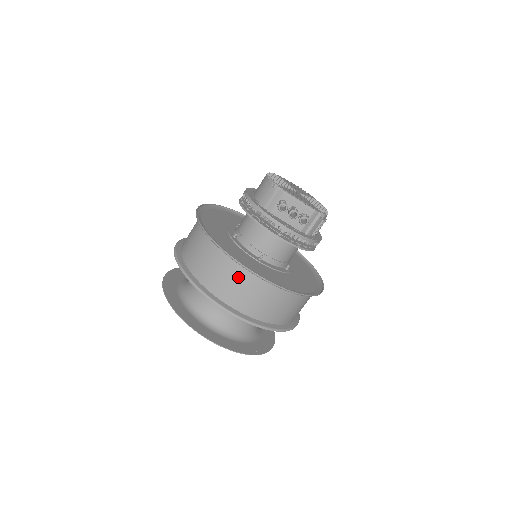
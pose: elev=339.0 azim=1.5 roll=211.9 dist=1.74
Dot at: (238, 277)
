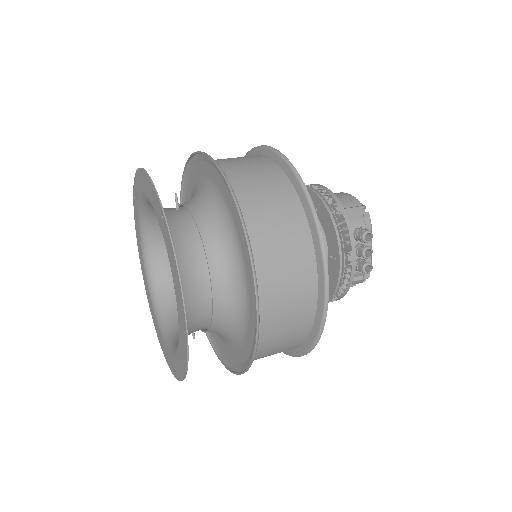
Dot at: (299, 259)
